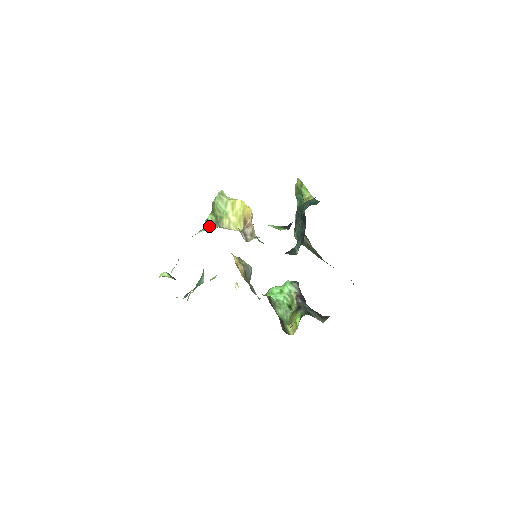
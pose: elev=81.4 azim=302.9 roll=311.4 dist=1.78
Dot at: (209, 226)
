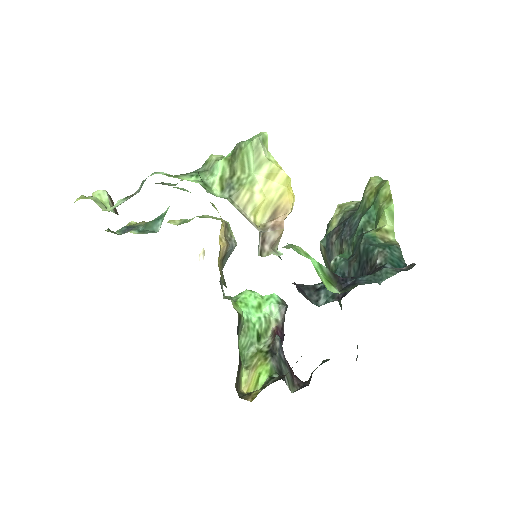
Dot at: (213, 180)
